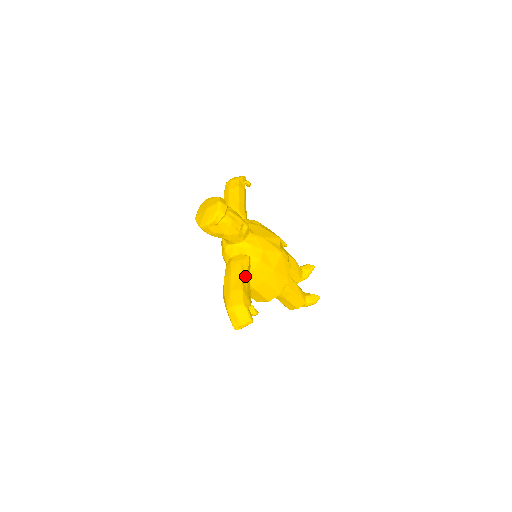
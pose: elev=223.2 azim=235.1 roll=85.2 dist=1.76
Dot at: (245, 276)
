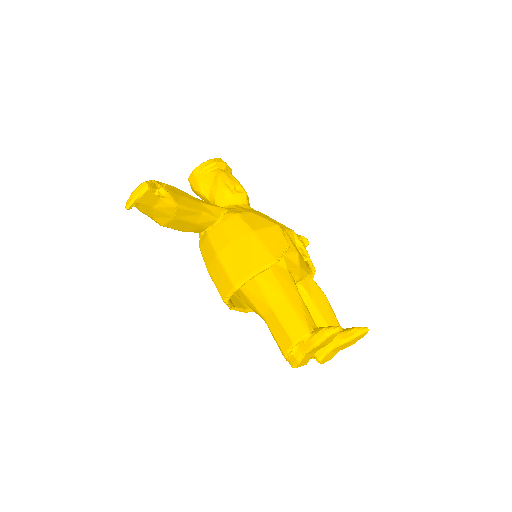
Dot at: (197, 200)
